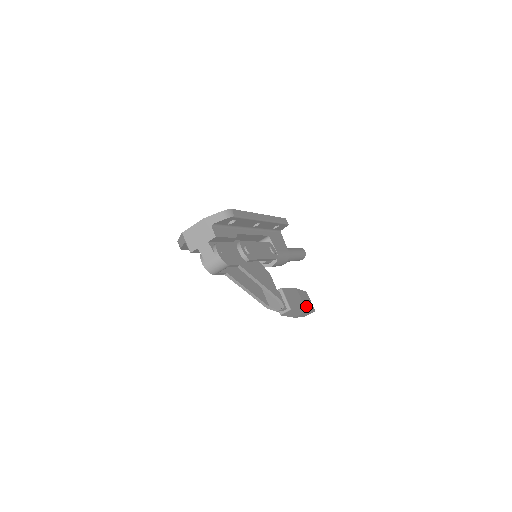
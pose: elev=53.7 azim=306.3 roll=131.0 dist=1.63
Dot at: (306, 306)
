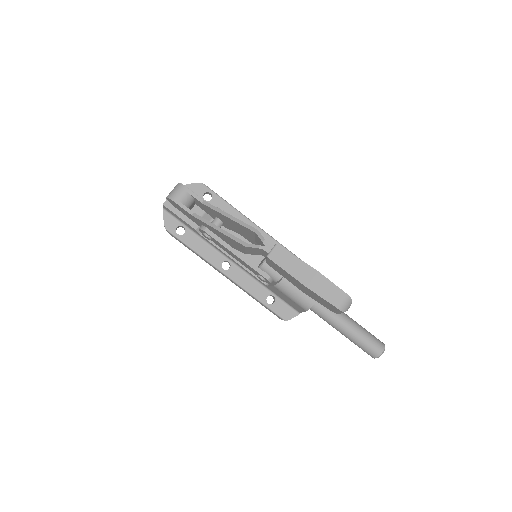
Dot at: occluded
